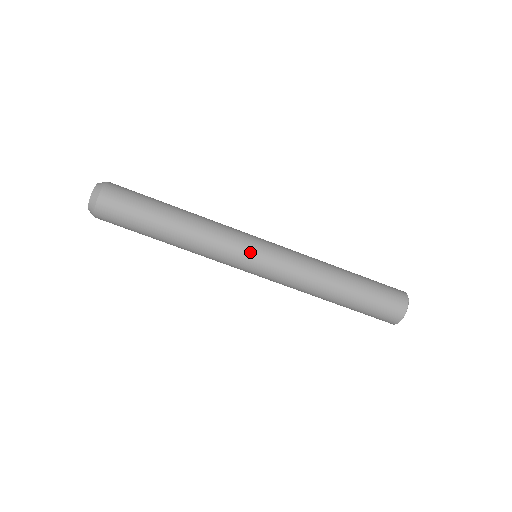
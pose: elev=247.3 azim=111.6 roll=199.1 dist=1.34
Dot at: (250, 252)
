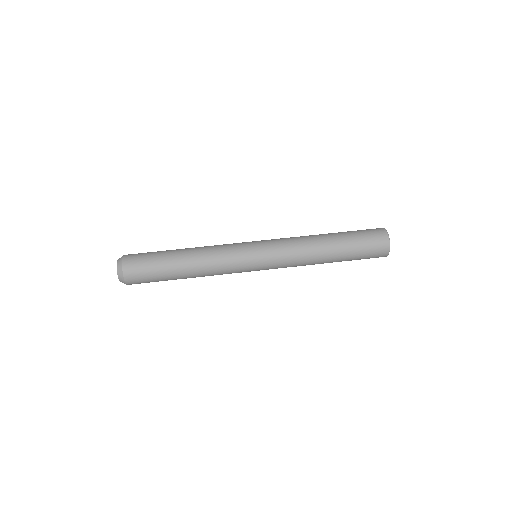
Dot at: occluded
